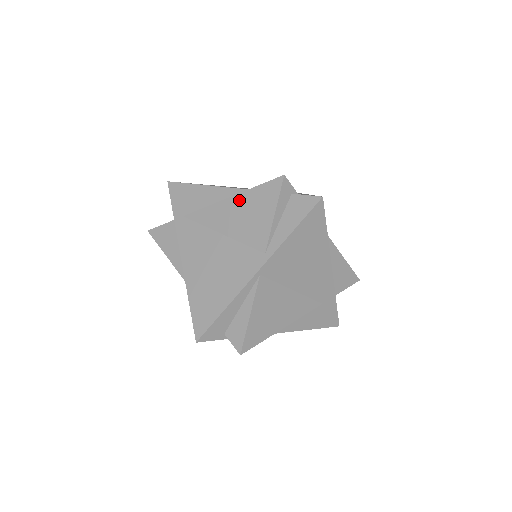
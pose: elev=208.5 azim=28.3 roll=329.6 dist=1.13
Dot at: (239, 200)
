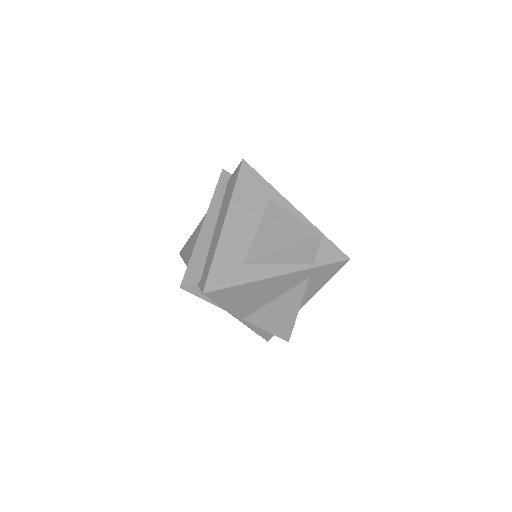
Dot at: occluded
